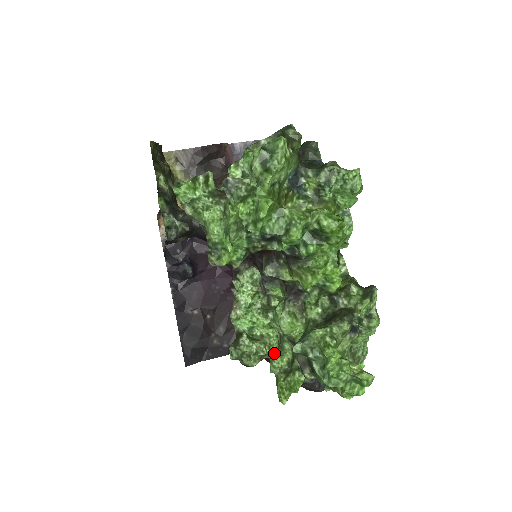
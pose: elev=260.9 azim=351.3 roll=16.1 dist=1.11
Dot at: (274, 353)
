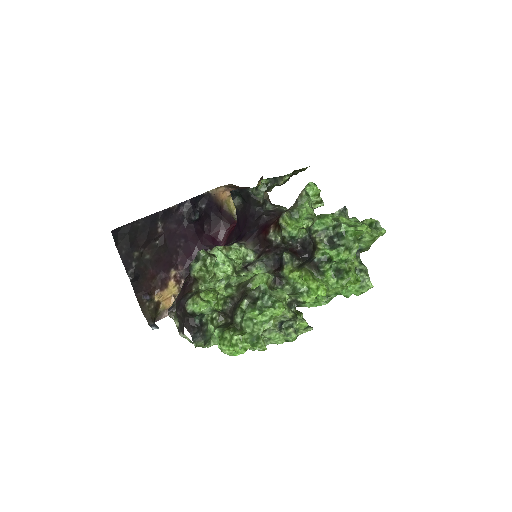
Dot at: occluded
